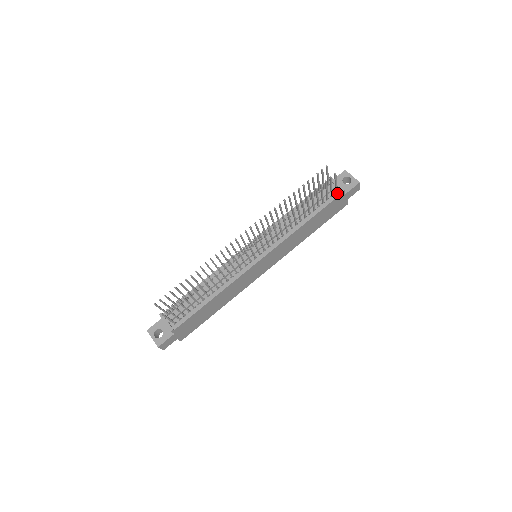
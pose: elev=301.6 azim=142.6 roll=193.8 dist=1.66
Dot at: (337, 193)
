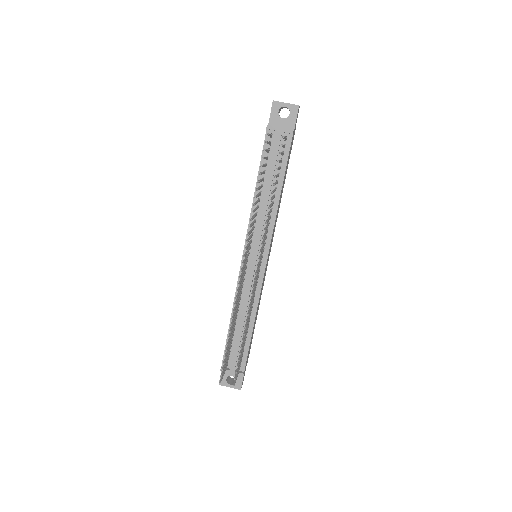
Dot at: (287, 139)
